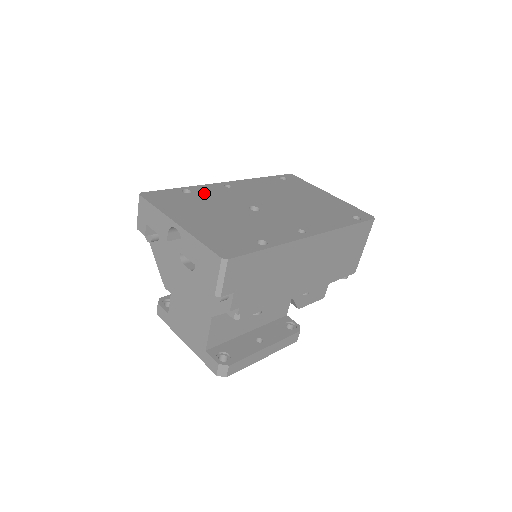
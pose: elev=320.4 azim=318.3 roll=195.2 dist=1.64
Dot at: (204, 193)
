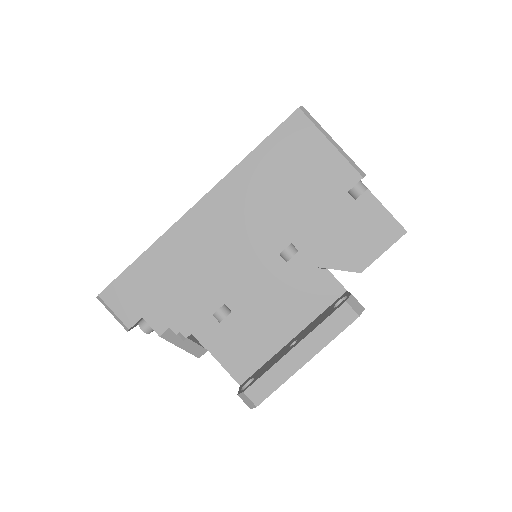
Dot at: occluded
